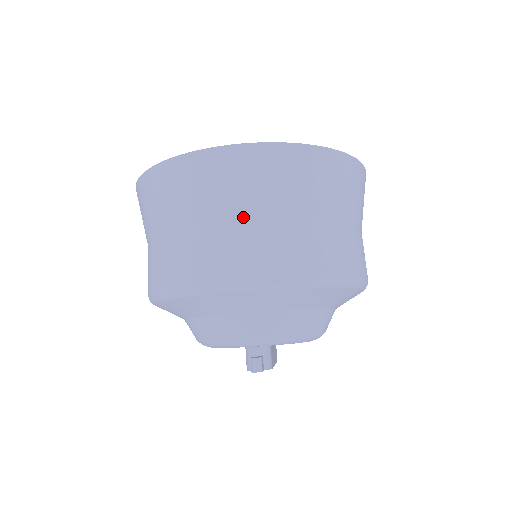
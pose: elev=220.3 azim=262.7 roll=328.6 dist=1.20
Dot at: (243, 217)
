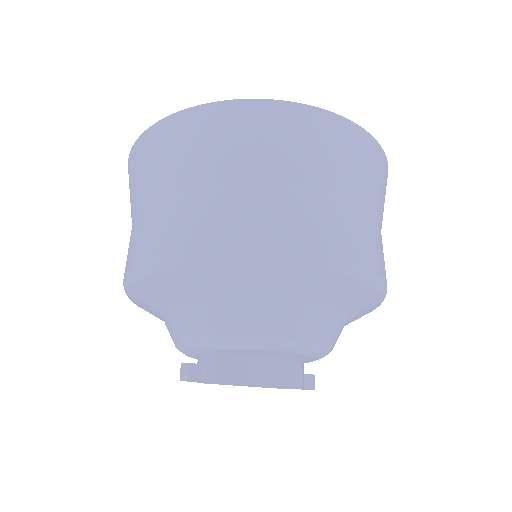
Dot at: (140, 208)
